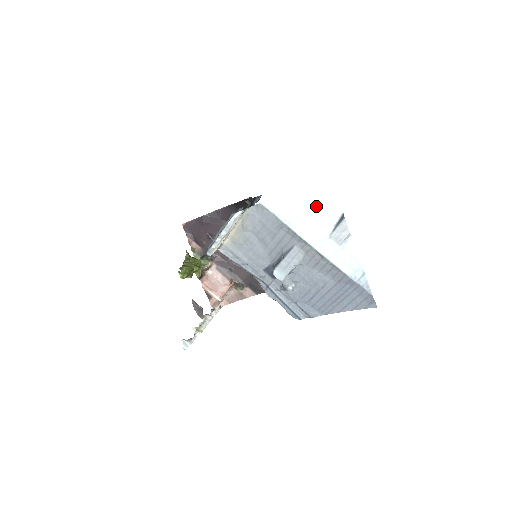
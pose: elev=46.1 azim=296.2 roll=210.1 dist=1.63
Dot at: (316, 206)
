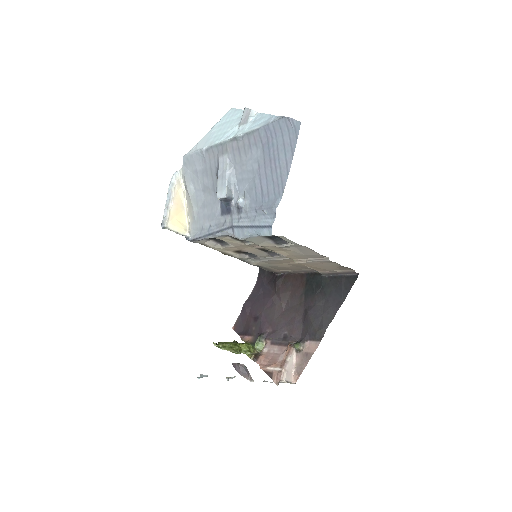
Dot at: (225, 125)
